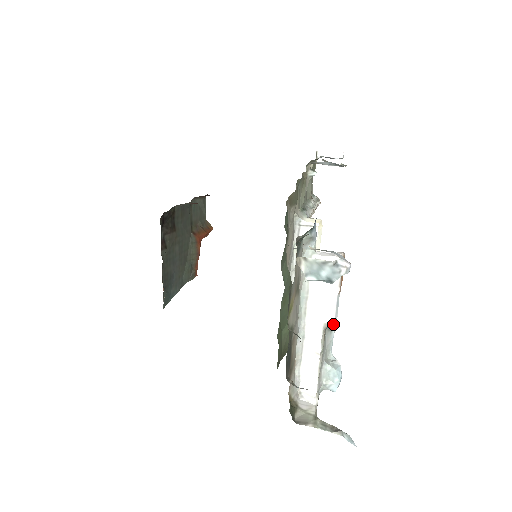
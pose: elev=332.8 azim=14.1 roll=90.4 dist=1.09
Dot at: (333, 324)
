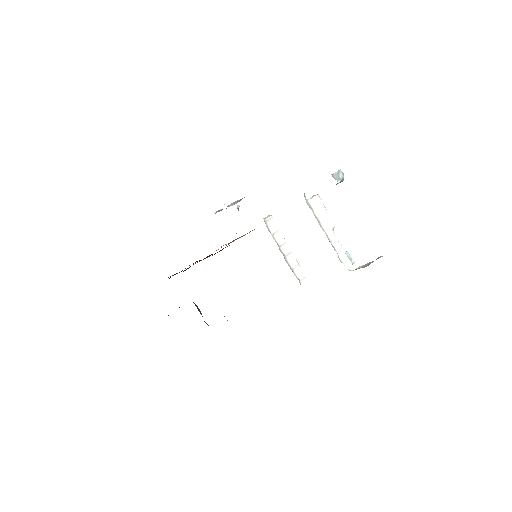
Dot at: occluded
